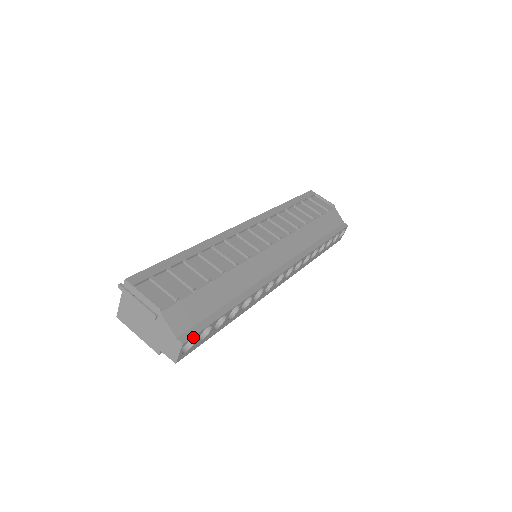
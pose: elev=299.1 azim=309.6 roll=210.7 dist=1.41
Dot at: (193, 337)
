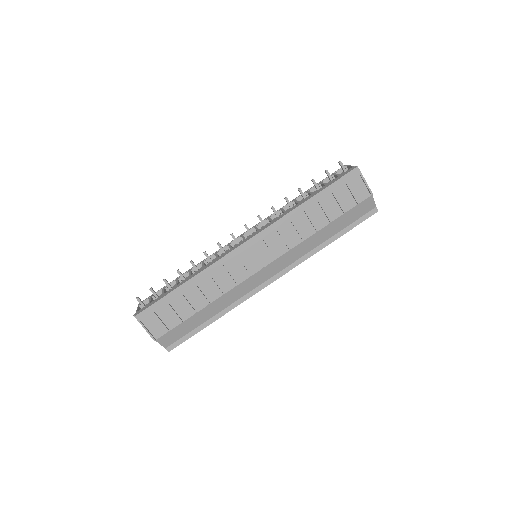
Dot at: occluded
